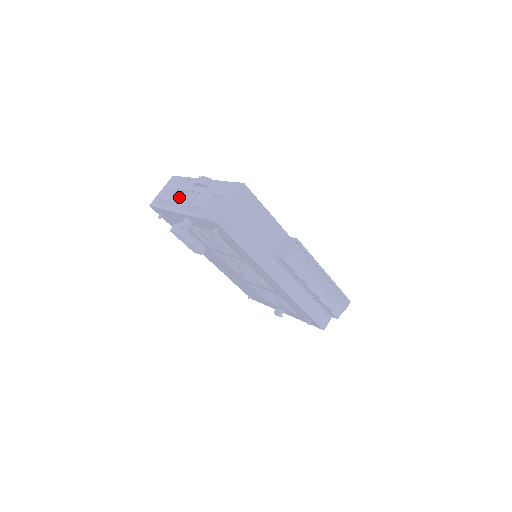
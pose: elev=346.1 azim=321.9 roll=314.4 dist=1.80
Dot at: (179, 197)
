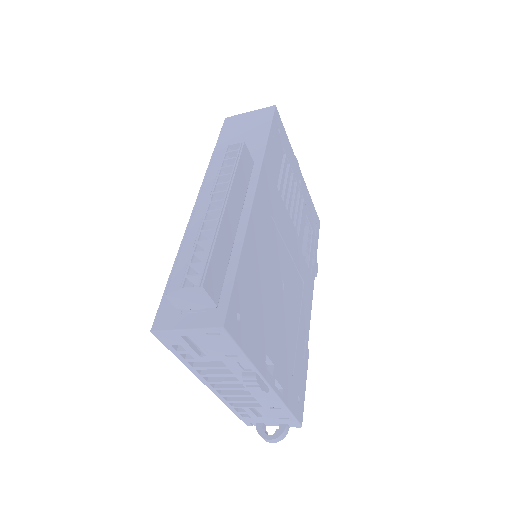
Dot at: occluded
